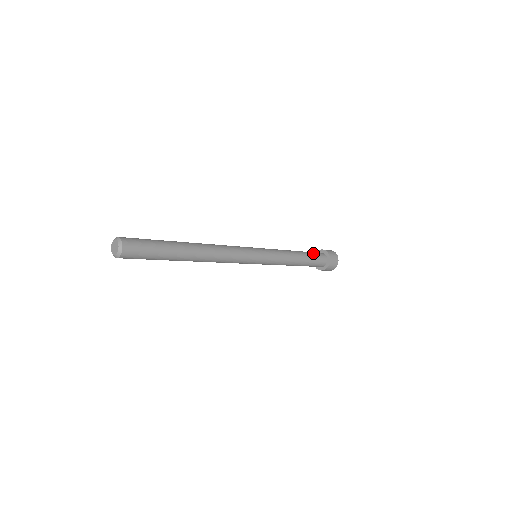
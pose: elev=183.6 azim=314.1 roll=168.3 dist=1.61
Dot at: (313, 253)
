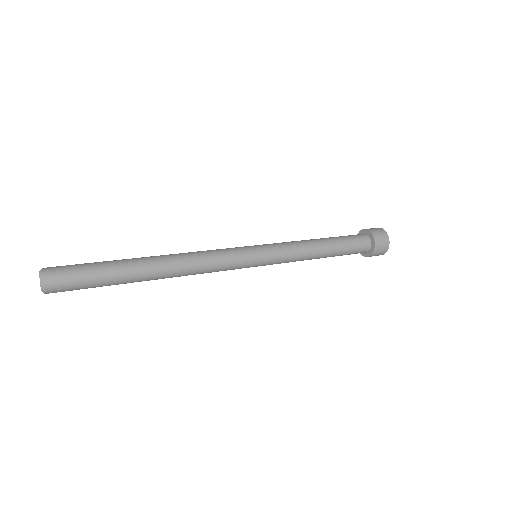
Dot at: (351, 248)
